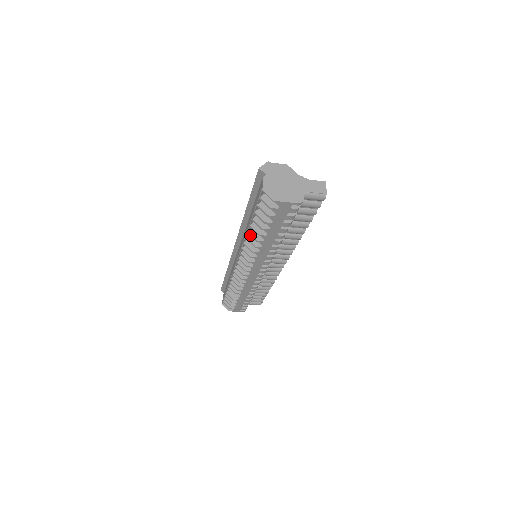
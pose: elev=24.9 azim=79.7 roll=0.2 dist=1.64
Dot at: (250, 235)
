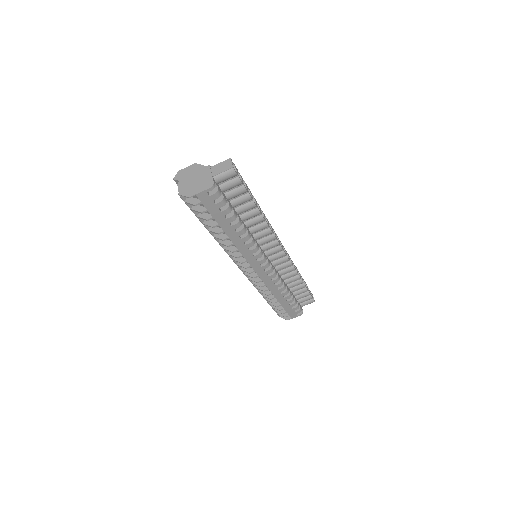
Dot at: (217, 238)
